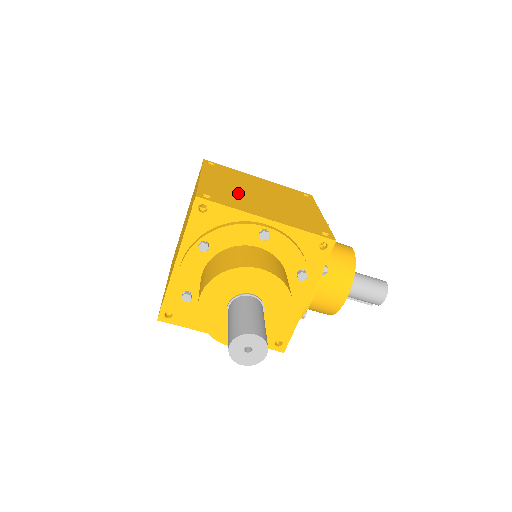
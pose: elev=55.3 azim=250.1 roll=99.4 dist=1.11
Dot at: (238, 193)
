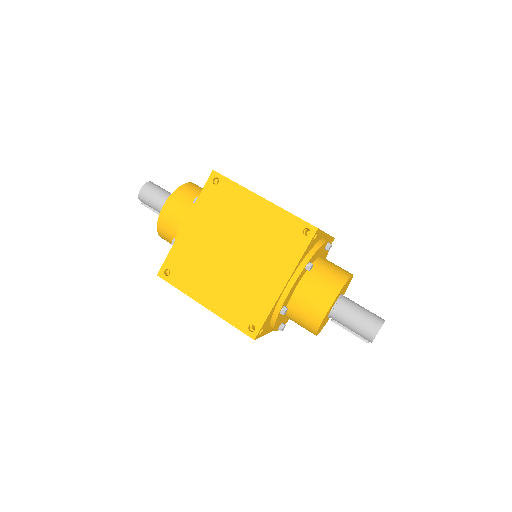
Dot at: occluded
